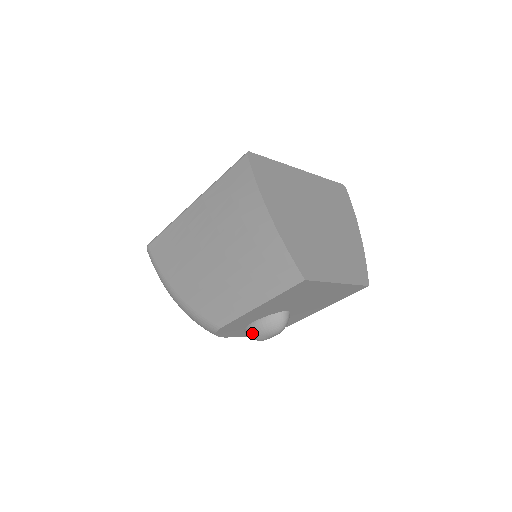
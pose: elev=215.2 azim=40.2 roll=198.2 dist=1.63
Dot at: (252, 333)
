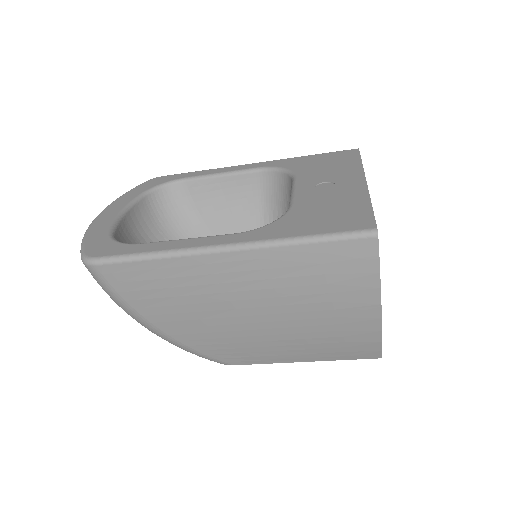
Dot at: occluded
